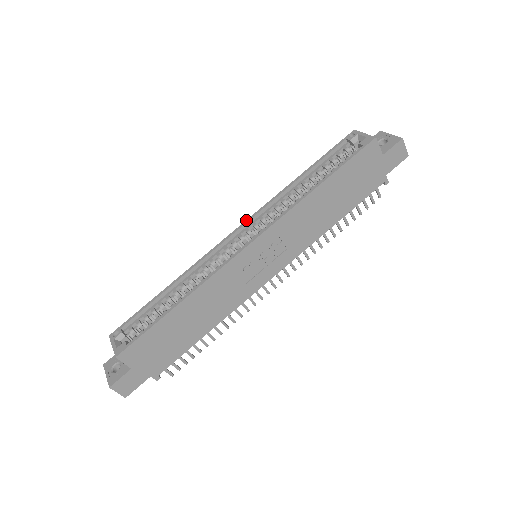
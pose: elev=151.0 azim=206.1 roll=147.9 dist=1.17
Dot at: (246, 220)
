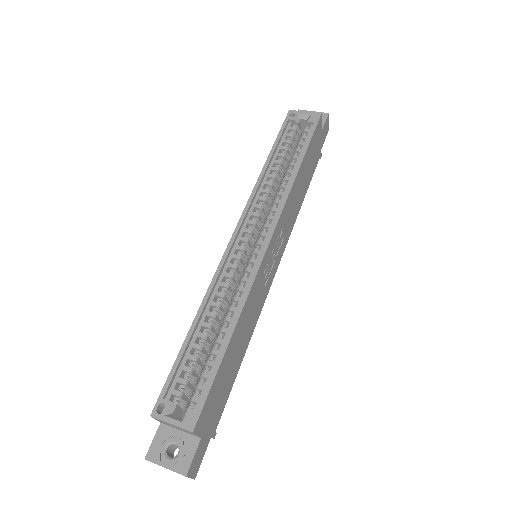
Dot at: (239, 220)
